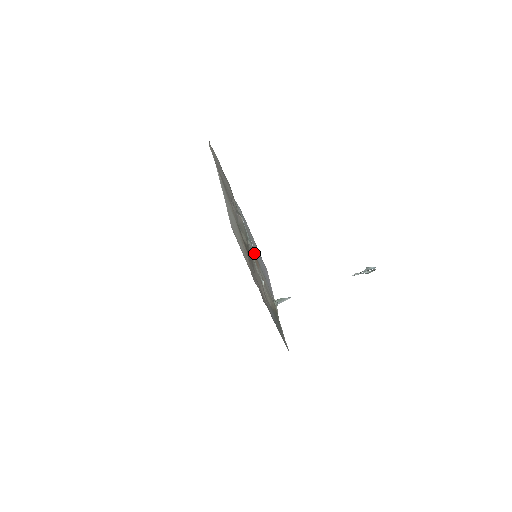
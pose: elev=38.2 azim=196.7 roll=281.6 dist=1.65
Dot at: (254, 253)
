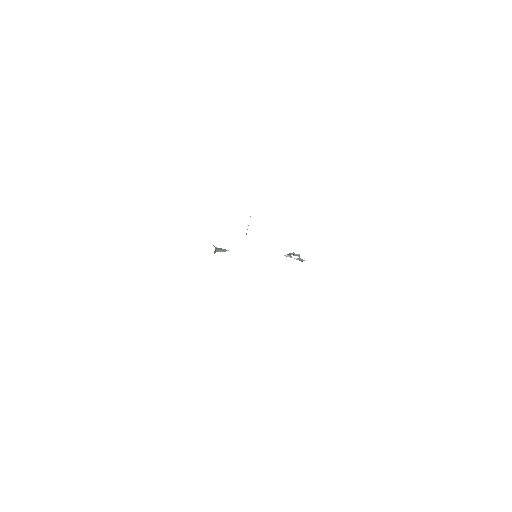
Dot at: occluded
